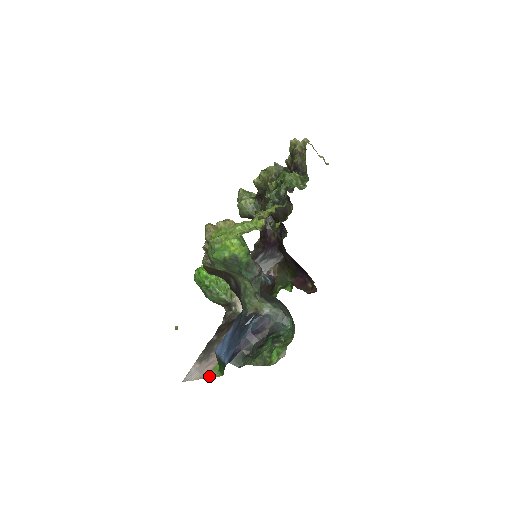
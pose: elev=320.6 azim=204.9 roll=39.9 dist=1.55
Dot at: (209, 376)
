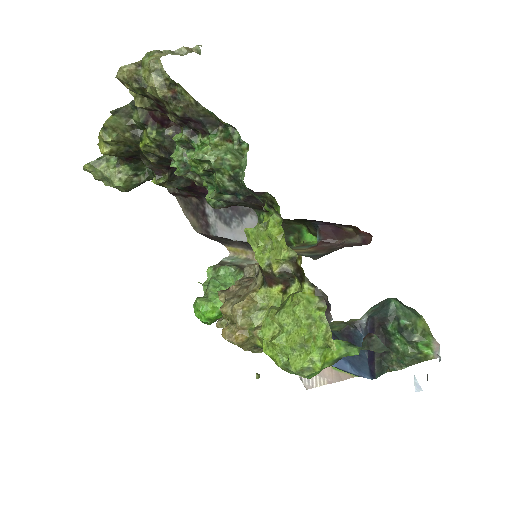
Dot at: (341, 380)
